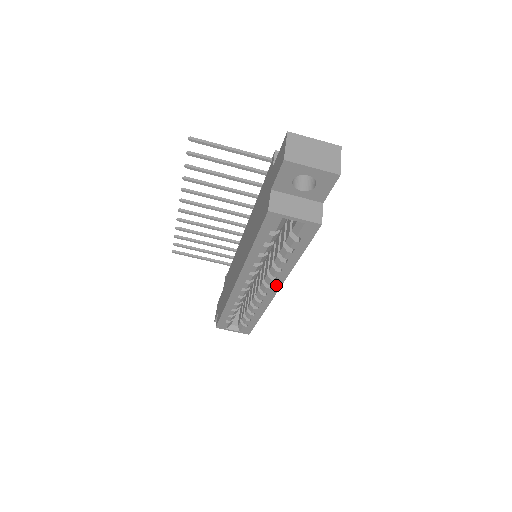
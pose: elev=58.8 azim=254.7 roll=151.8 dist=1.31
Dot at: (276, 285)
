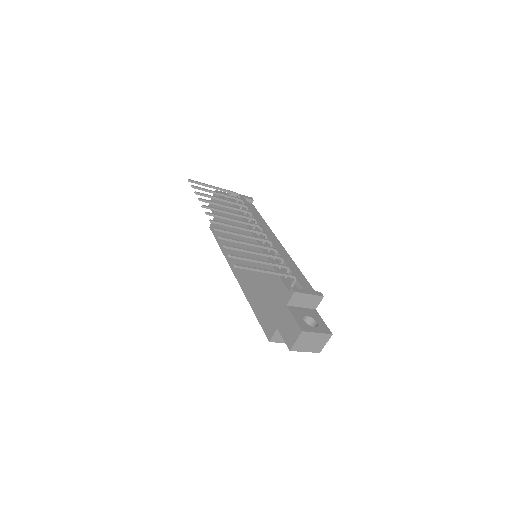
Dot at: occluded
